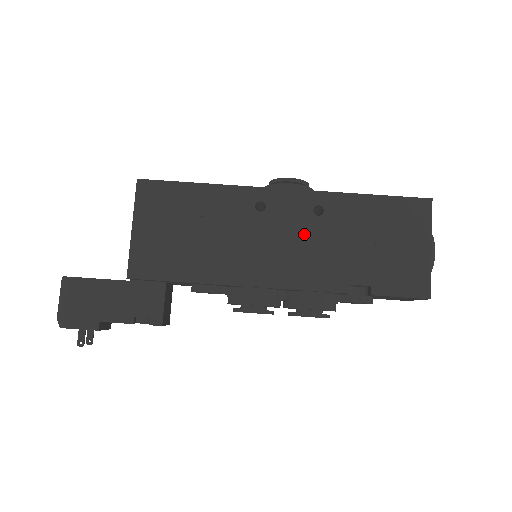
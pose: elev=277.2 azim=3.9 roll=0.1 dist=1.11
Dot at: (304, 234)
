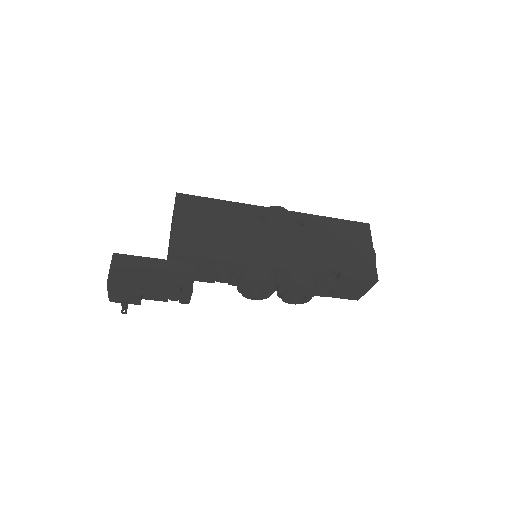
Dot at: (293, 236)
